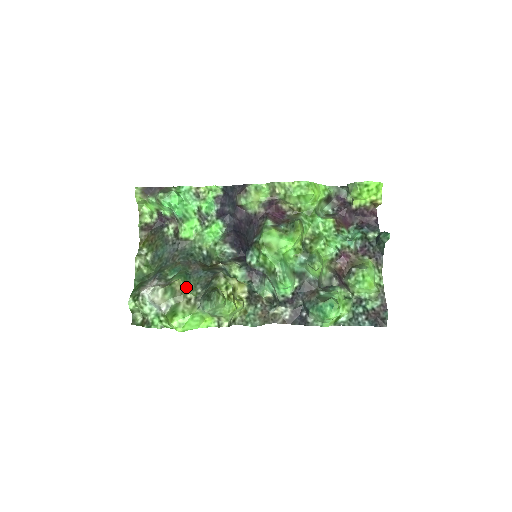
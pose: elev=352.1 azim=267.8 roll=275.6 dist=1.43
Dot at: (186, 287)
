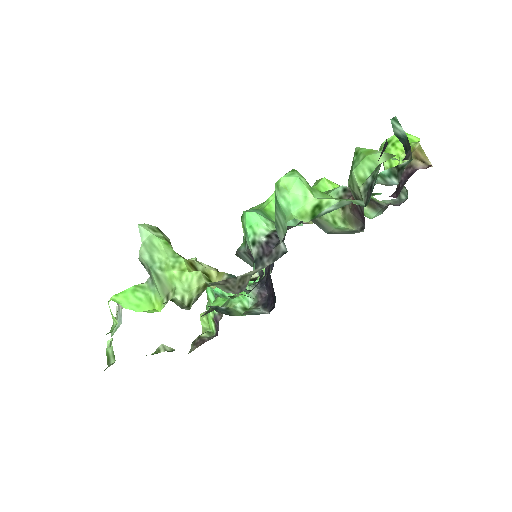
Dot at: occluded
